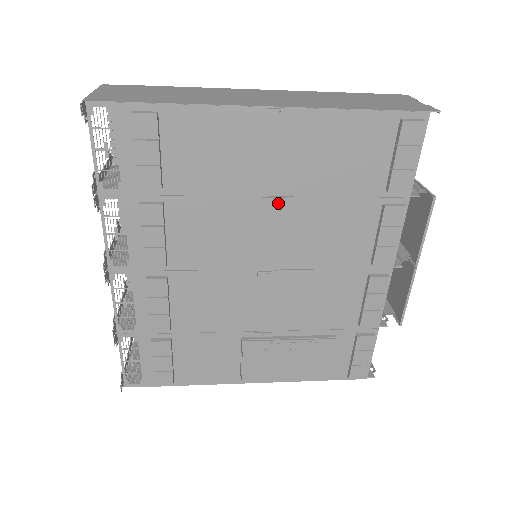
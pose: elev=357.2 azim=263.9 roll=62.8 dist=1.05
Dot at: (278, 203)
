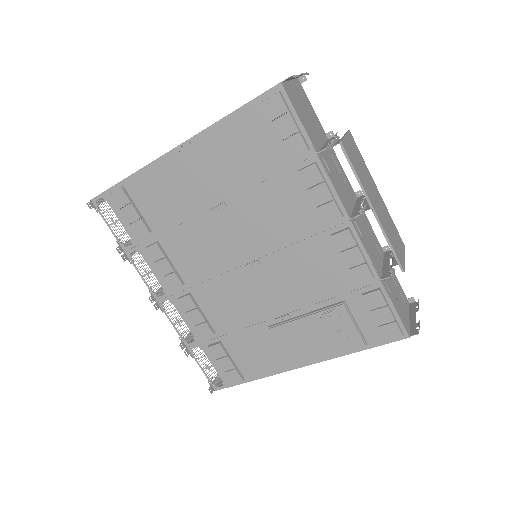
Dot at: (223, 208)
